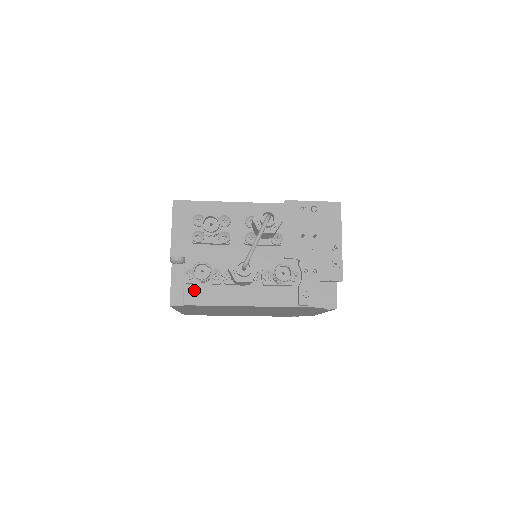
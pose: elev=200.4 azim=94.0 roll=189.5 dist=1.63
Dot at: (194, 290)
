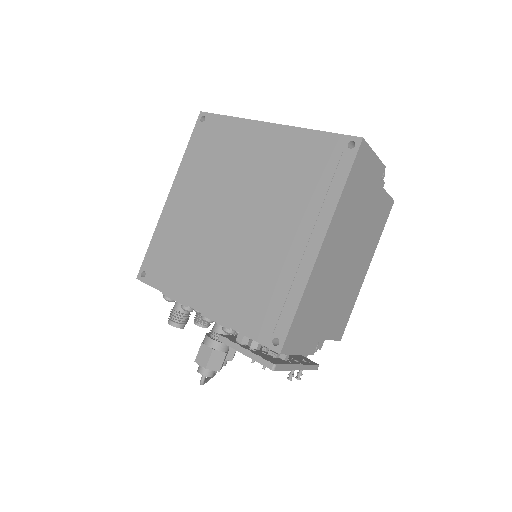
Dot at: occluded
